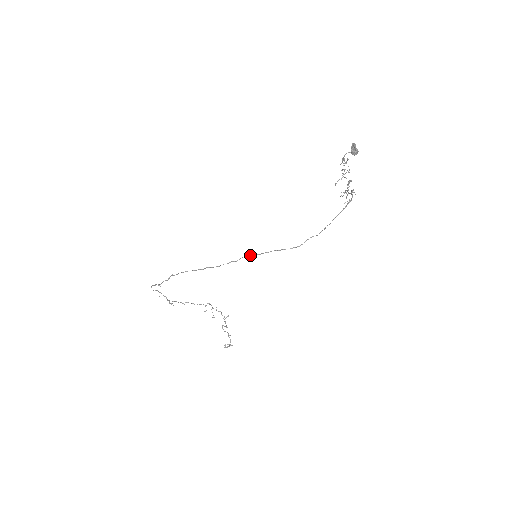
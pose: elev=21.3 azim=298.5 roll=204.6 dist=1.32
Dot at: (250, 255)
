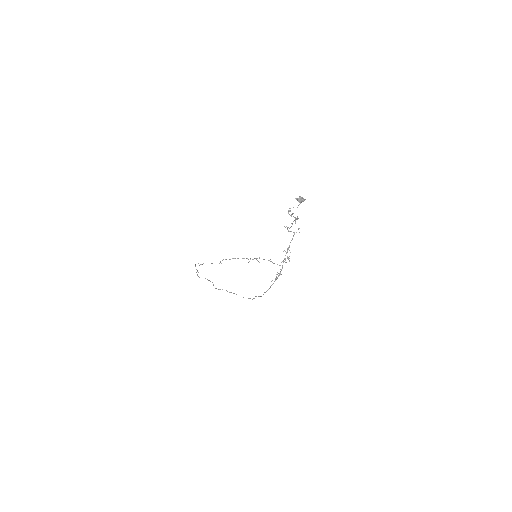
Dot at: occluded
